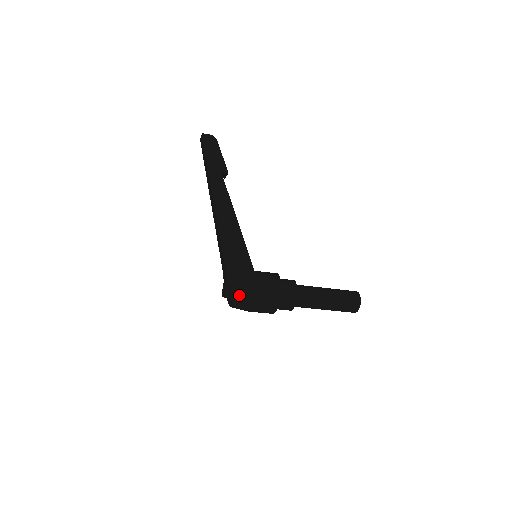
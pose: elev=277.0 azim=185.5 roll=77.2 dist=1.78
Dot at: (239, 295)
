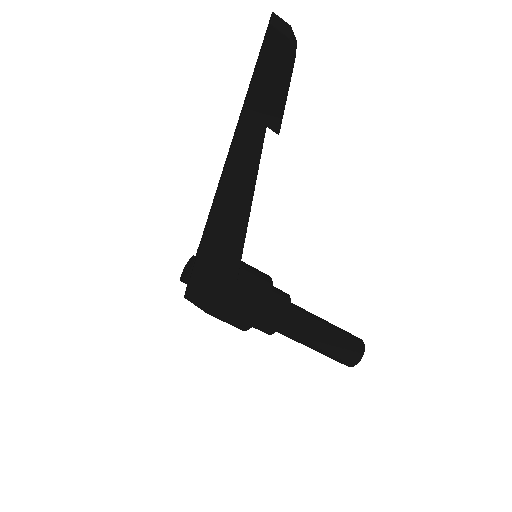
Dot at: (195, 302)
